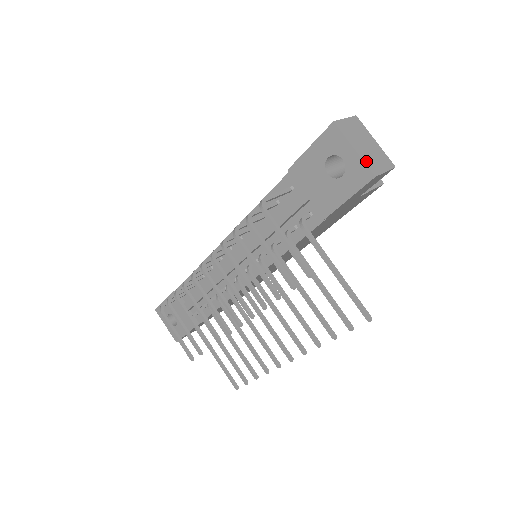
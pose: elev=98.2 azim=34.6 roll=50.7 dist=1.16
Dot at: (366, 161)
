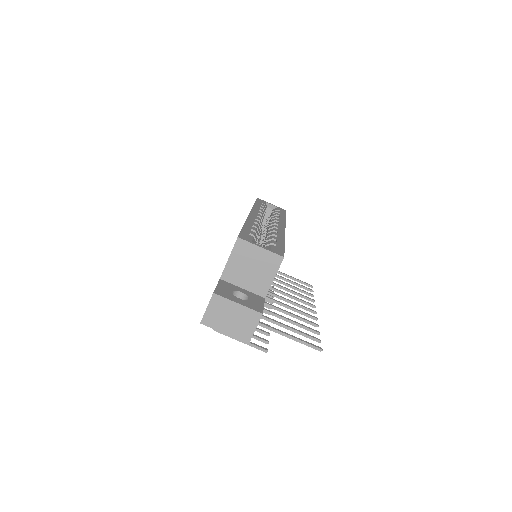
Dot at: (237, 336)
